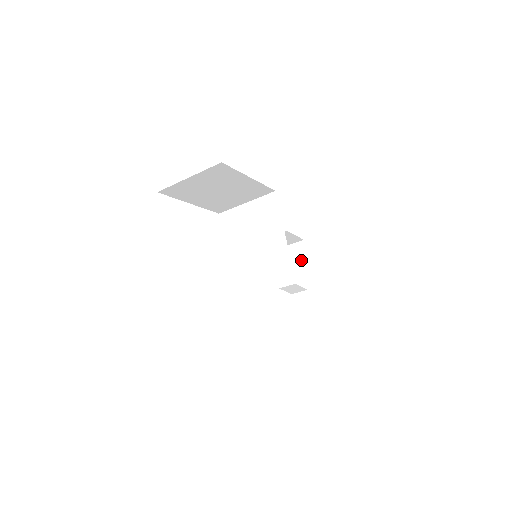
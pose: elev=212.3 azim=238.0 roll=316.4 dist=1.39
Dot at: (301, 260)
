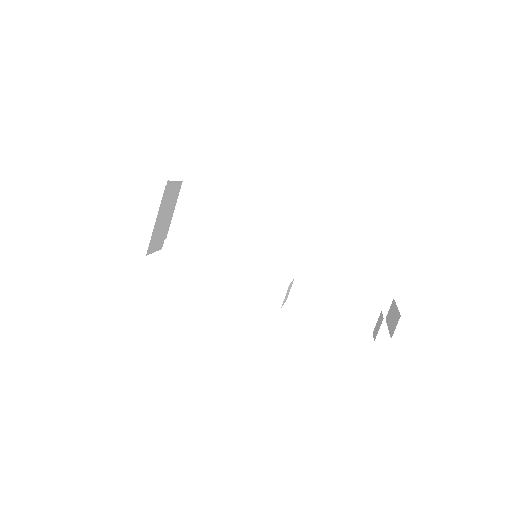
Dot at: (392, 312)
